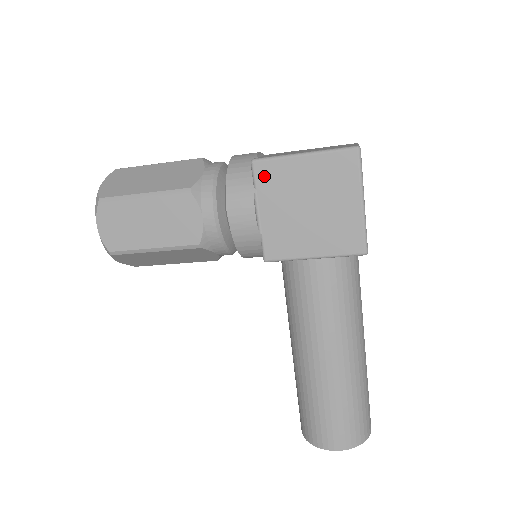
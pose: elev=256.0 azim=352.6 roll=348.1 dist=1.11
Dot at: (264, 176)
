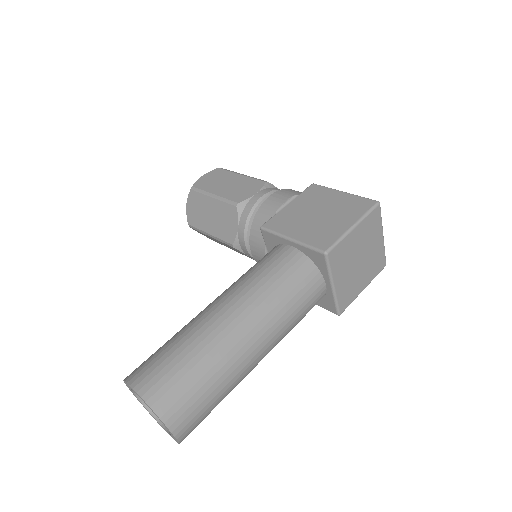
Dot at: (311, 191)
